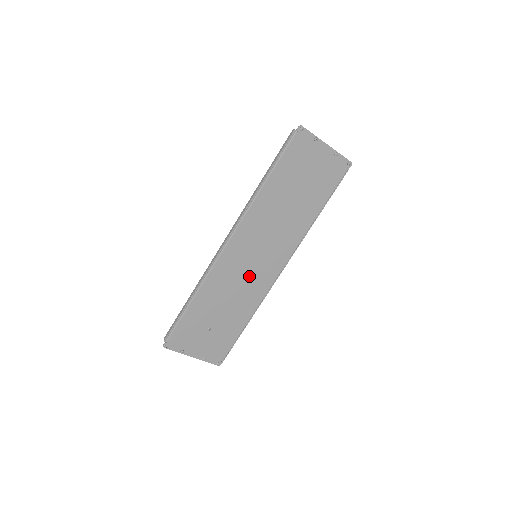
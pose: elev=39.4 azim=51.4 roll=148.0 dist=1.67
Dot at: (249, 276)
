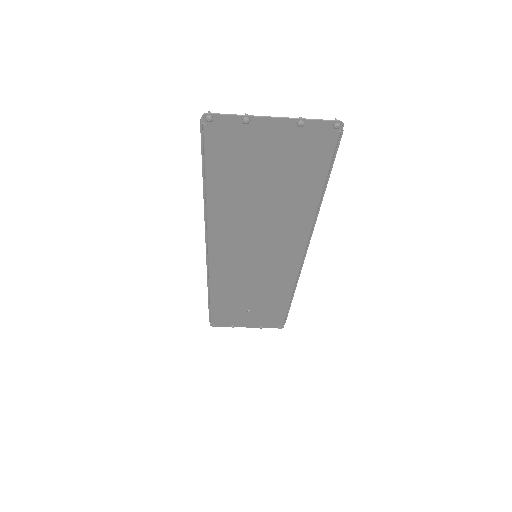
Dot at: (261, 272)
